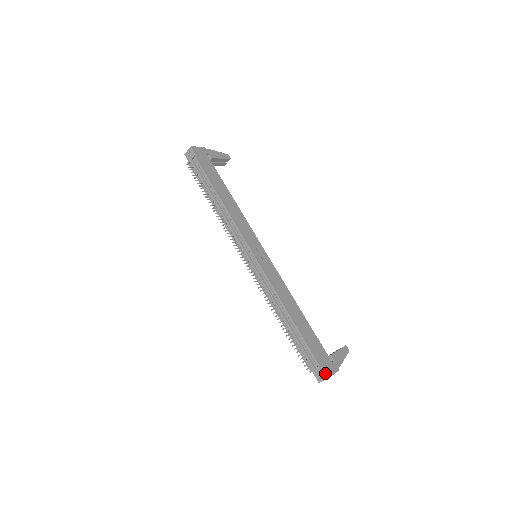
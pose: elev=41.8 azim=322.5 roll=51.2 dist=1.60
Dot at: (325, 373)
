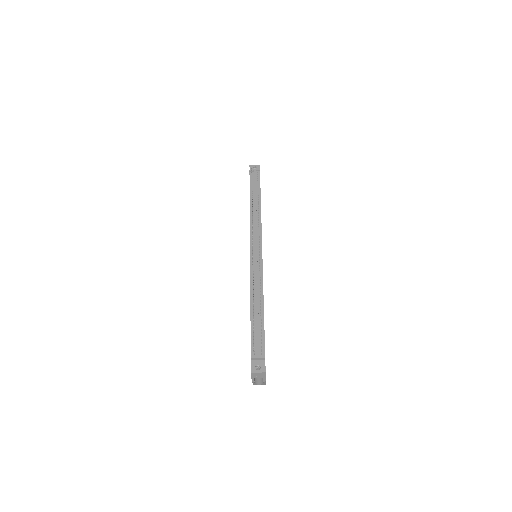
Dot at: (265, 366)
